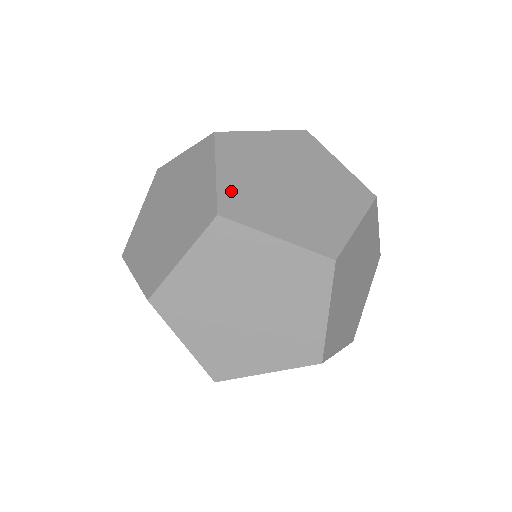
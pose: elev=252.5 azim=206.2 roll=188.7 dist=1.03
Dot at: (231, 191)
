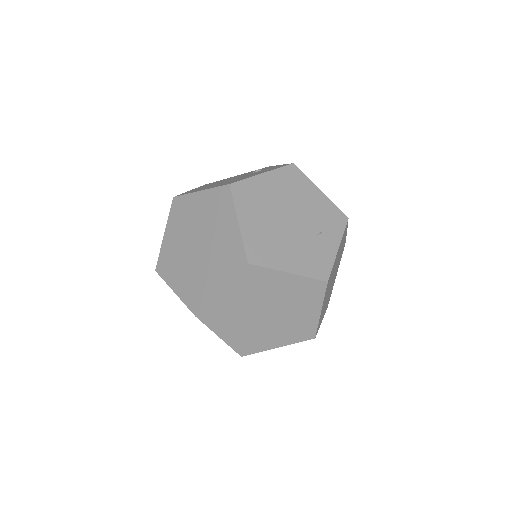
Dot at: (166, 252)
